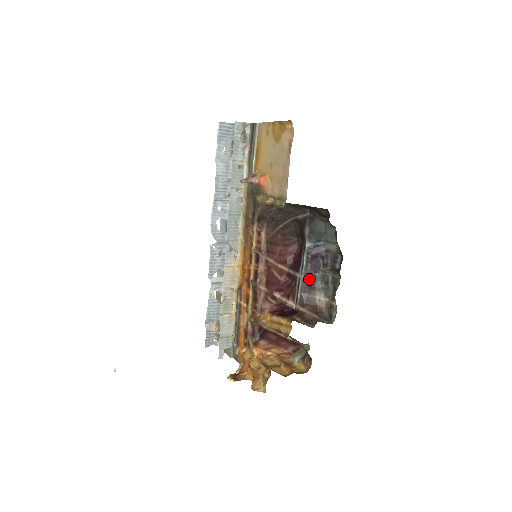
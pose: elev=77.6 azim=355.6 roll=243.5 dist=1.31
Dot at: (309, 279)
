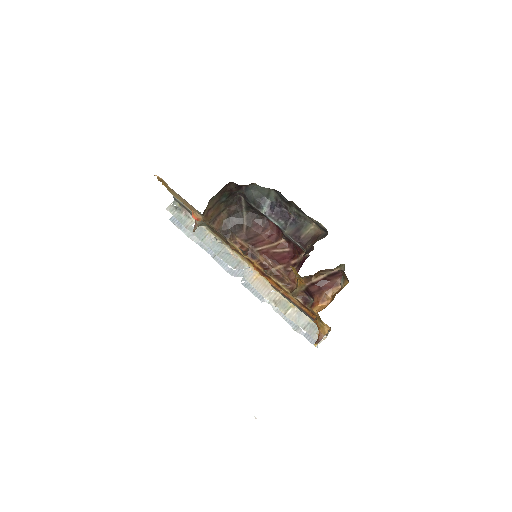
Dot at: (290, 228)
